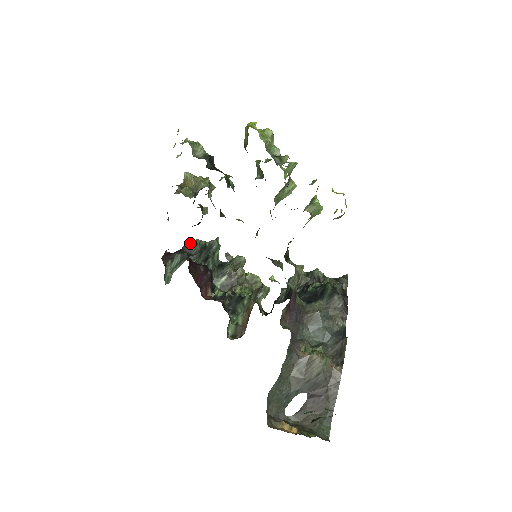
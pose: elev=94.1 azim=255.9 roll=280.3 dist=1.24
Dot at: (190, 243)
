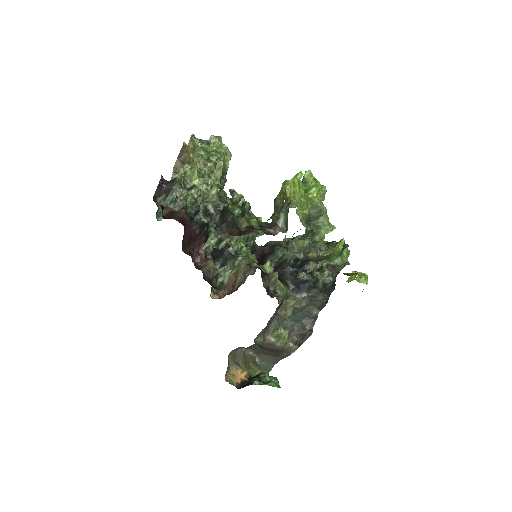
Dot at: occluded
